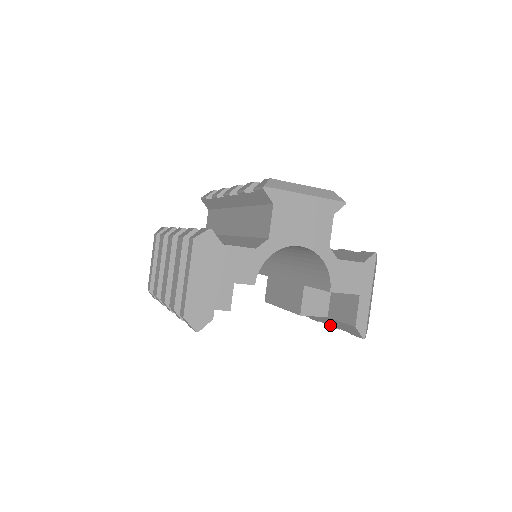
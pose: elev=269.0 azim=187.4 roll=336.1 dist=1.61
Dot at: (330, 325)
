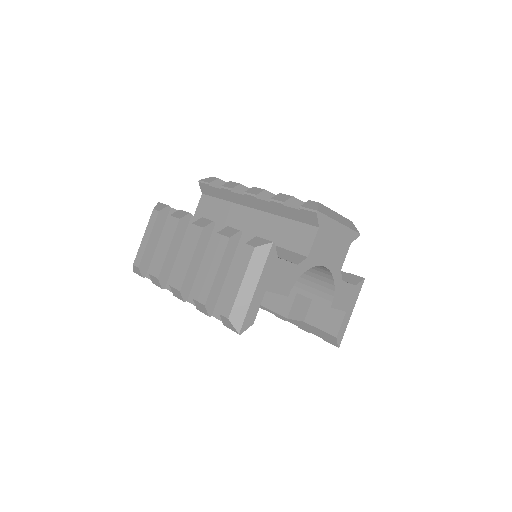
Dot at: (301, 328)
